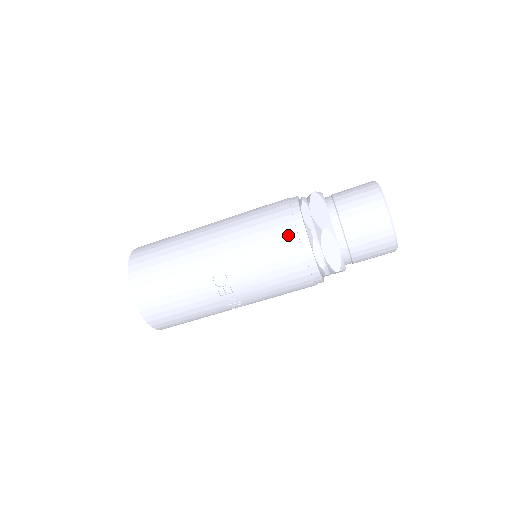
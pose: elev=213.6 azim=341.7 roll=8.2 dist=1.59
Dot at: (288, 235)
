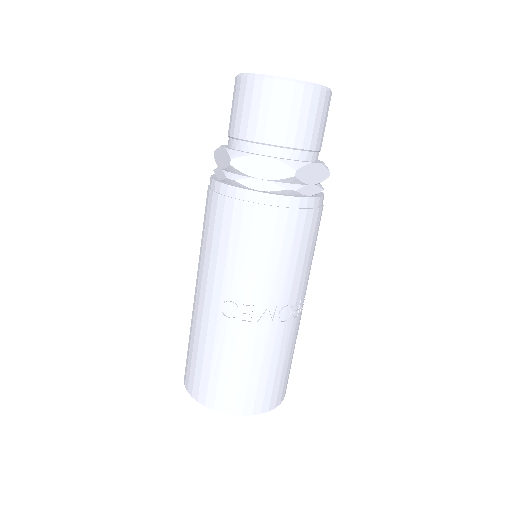
Dot at: (220, 207)
